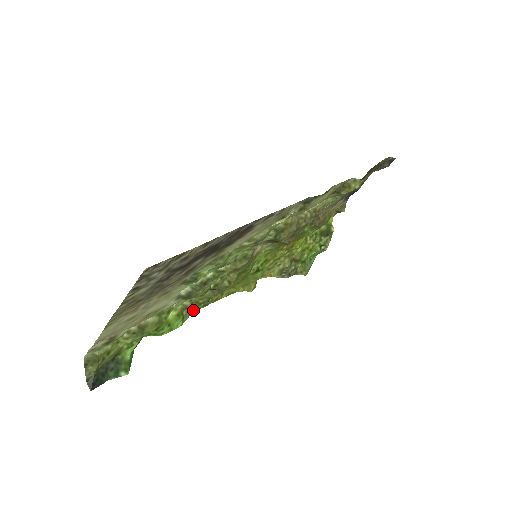
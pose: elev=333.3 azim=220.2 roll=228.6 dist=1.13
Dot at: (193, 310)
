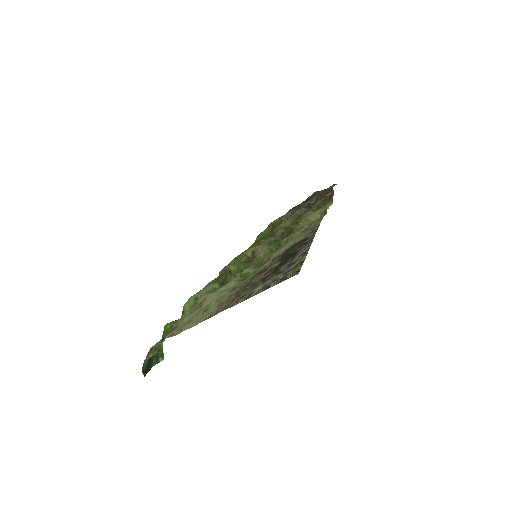
Dot at: occluded
